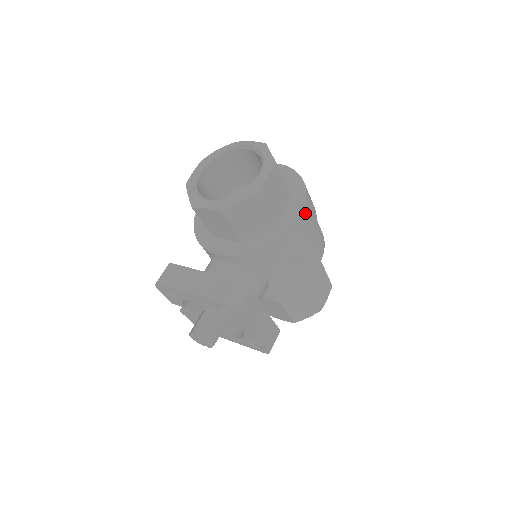
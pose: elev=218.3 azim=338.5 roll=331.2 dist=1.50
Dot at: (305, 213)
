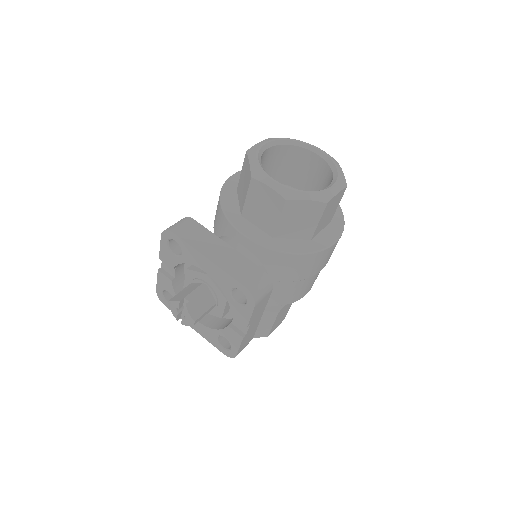
Dot at: occluded
